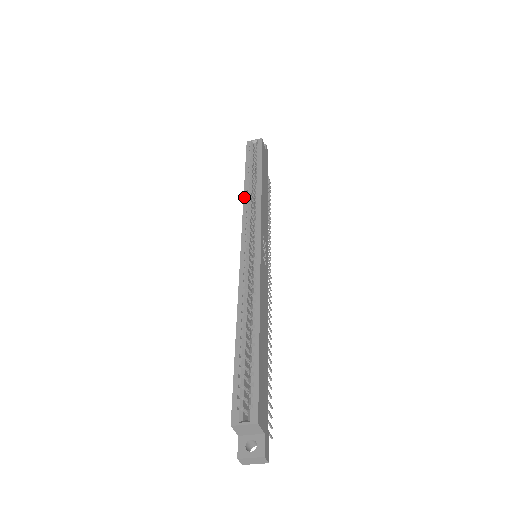
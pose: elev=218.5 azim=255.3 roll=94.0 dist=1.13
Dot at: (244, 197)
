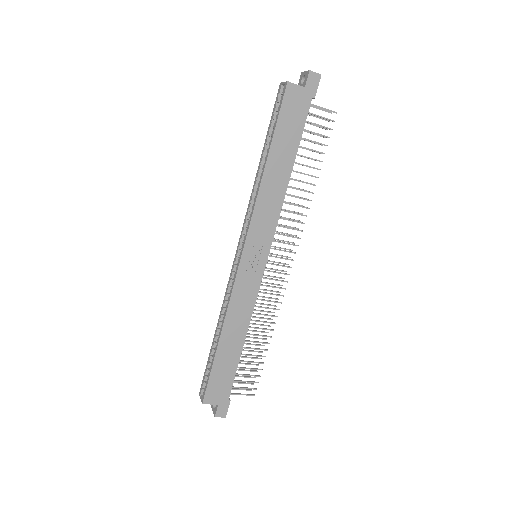
Dot at: (253, 187)
